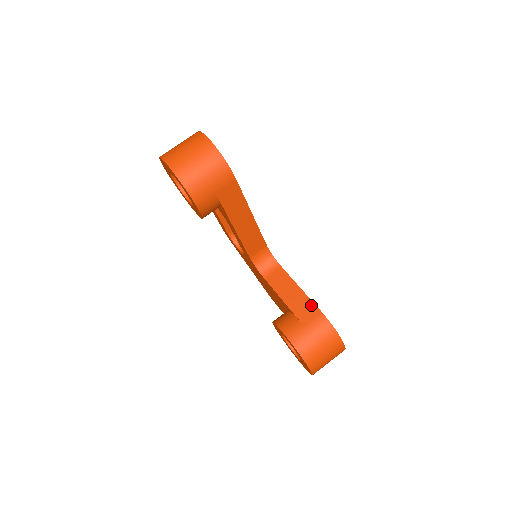
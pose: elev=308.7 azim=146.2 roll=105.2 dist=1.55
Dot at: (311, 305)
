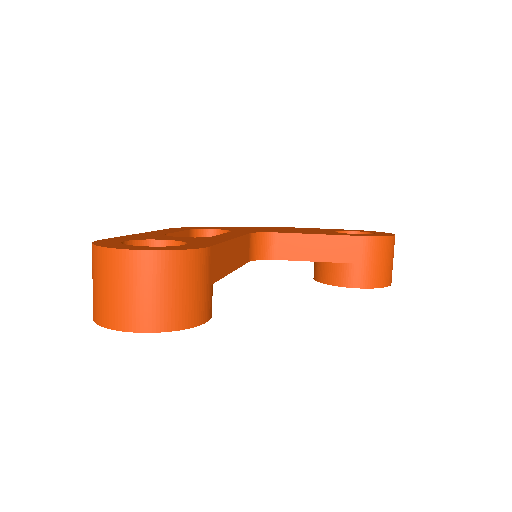
Dot at: (346, 240)
